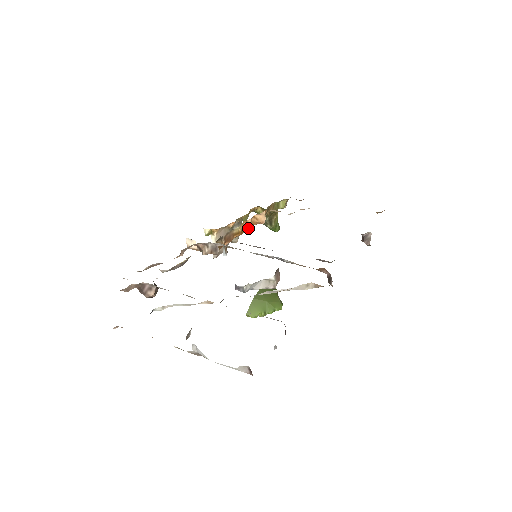
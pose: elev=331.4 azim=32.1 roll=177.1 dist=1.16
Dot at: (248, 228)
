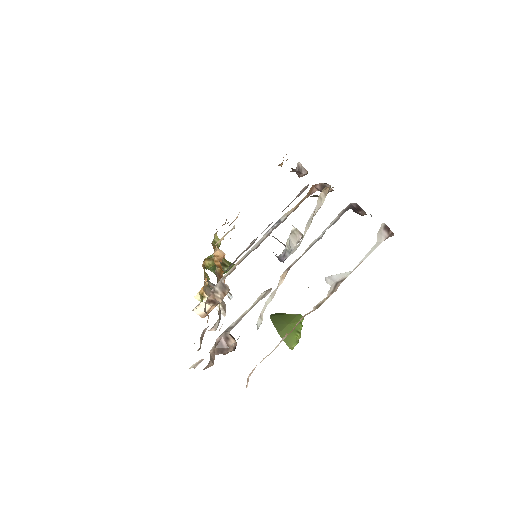
Dot at: (221, 266)
